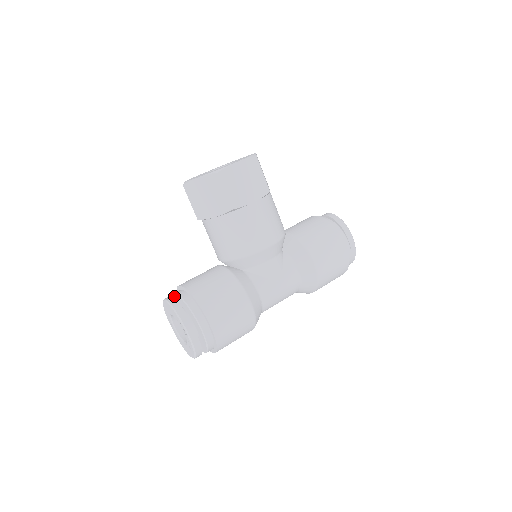
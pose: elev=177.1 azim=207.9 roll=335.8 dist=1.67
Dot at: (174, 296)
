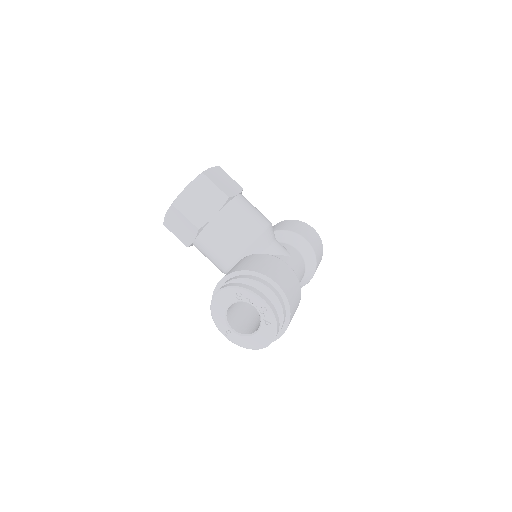
Dot at: occluded
